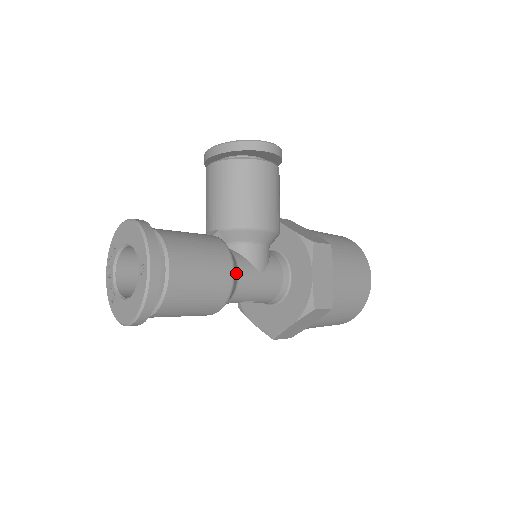
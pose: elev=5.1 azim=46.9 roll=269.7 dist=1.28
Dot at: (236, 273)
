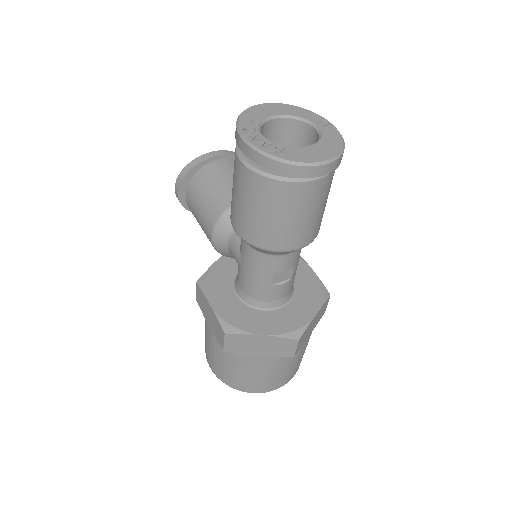
Dot at: occluded
